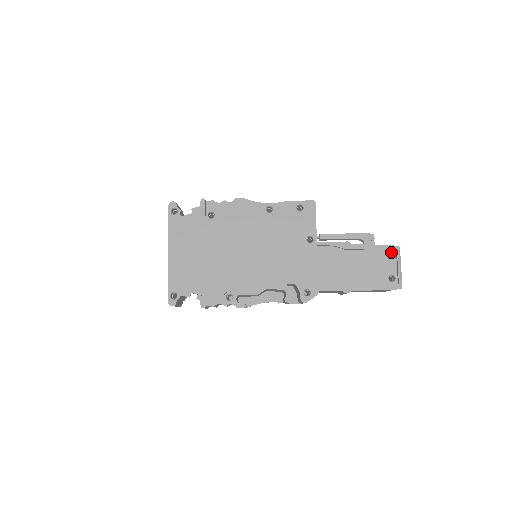
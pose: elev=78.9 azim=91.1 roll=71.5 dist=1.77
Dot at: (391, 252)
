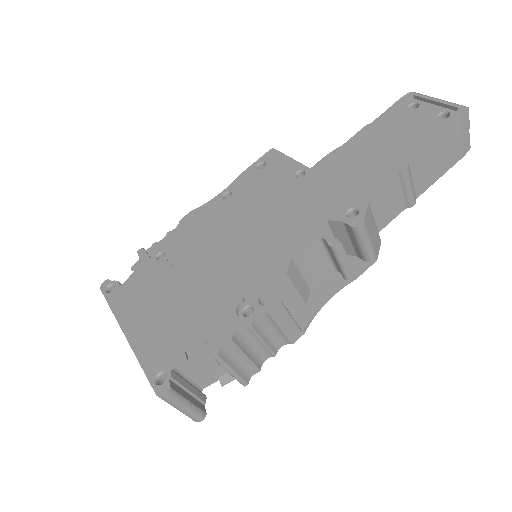
Dot at: (410, 104)
